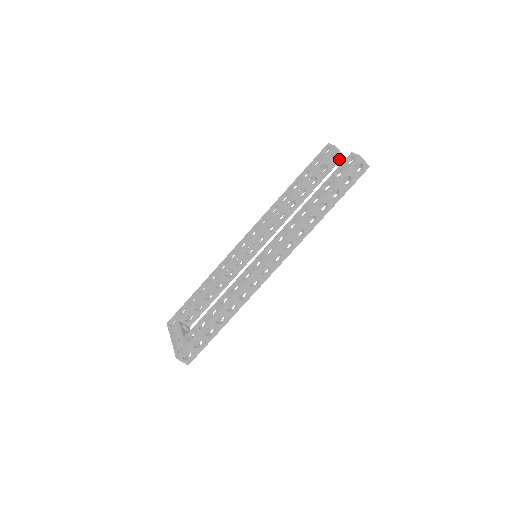
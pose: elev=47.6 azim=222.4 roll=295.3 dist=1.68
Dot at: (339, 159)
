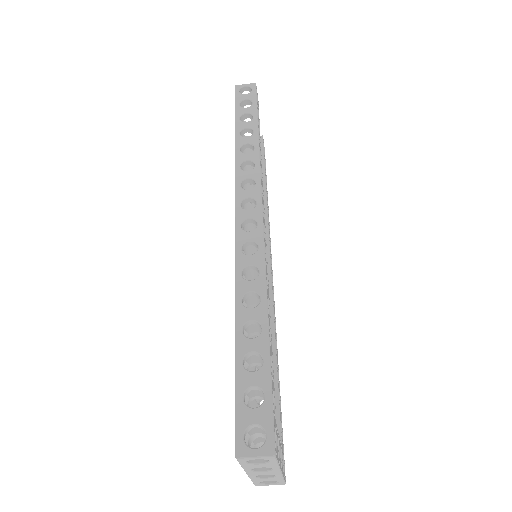
Dot at: occluded
